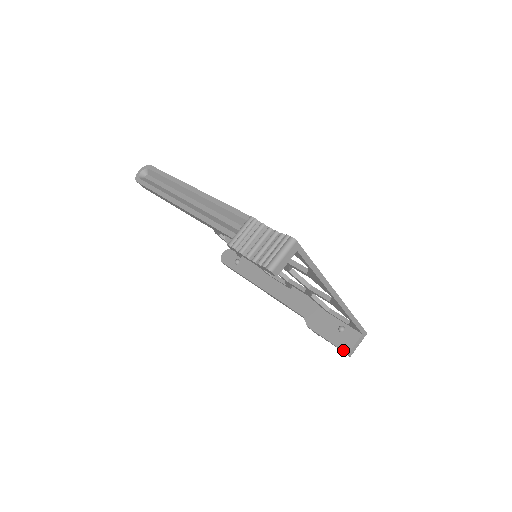
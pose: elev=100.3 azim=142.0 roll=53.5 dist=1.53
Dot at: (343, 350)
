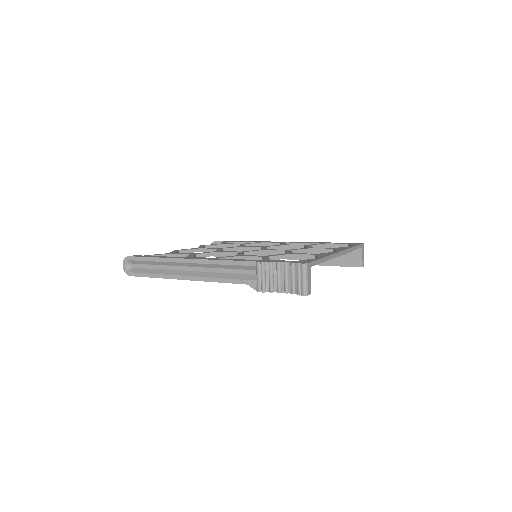
Dot at: occluded
